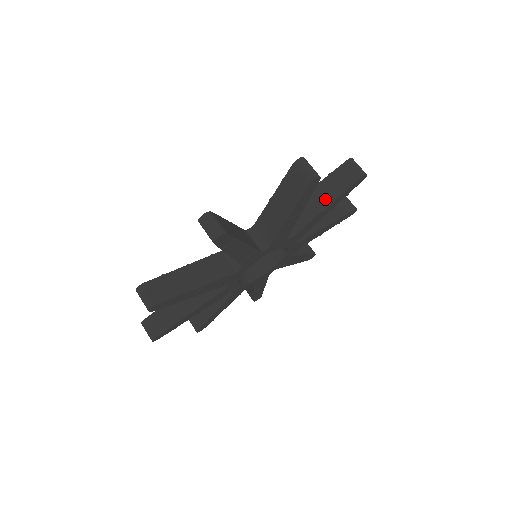
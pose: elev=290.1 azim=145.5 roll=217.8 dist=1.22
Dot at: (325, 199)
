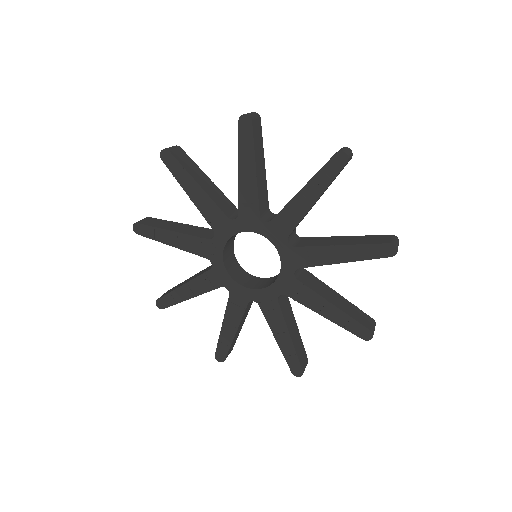
Dot at: (346, 242)
